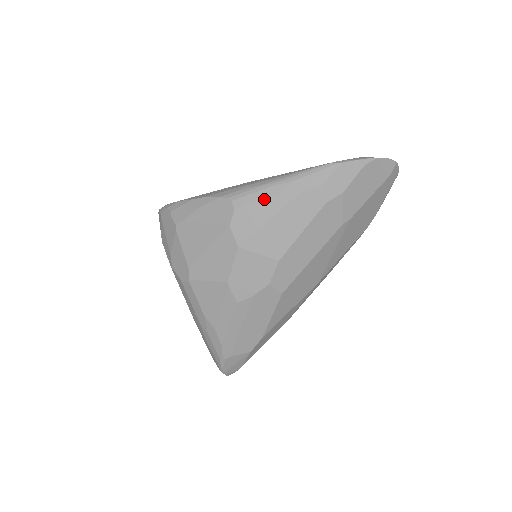
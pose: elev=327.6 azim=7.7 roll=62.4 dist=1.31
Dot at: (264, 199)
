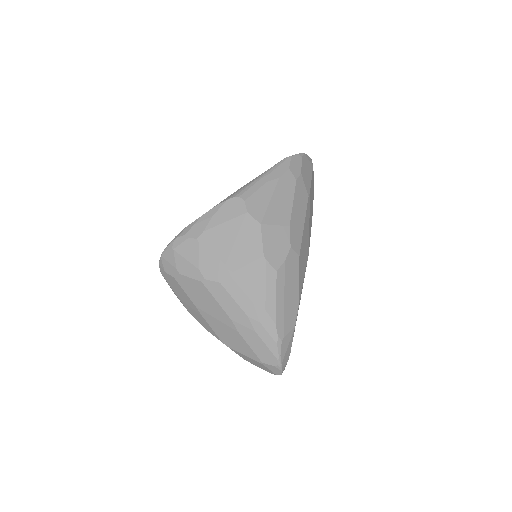
Dot at: (260, 188)
